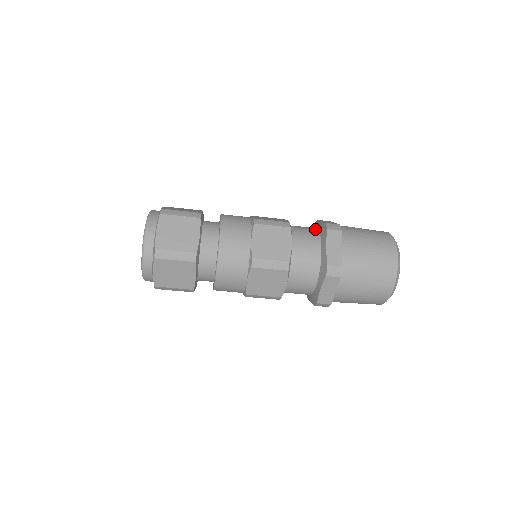
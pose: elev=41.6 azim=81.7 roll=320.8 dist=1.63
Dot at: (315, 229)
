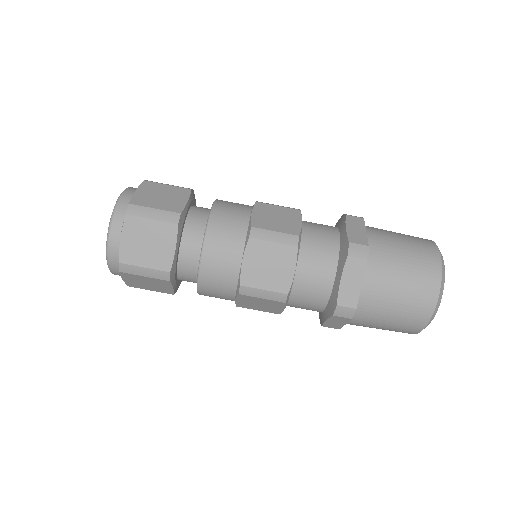
Dot at: occluded
